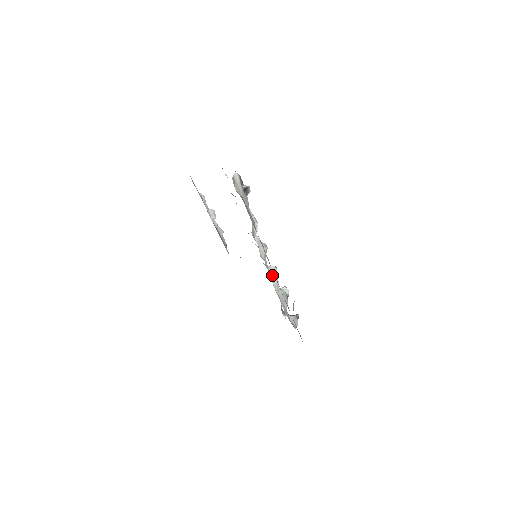
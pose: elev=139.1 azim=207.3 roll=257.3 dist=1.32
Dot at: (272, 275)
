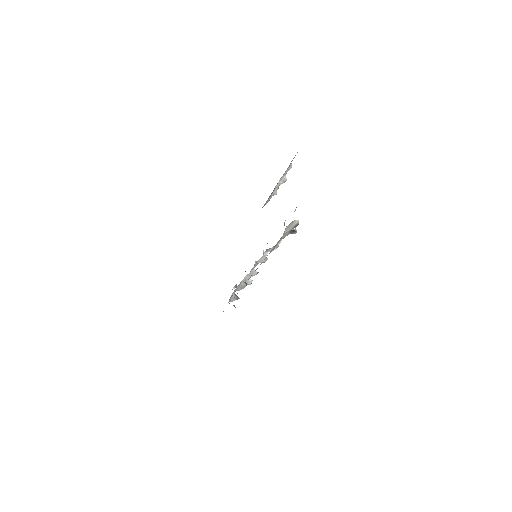
Dot at: (250, 273)
